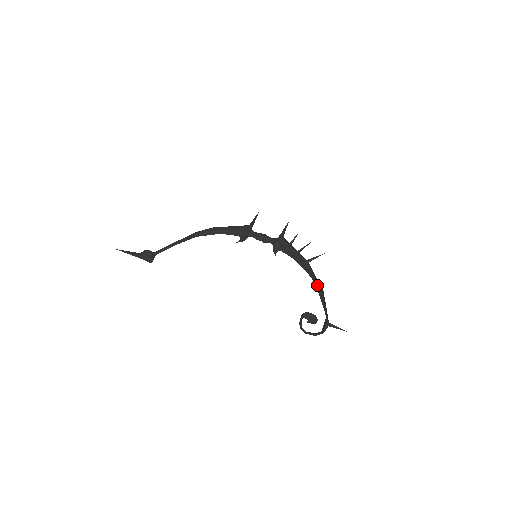
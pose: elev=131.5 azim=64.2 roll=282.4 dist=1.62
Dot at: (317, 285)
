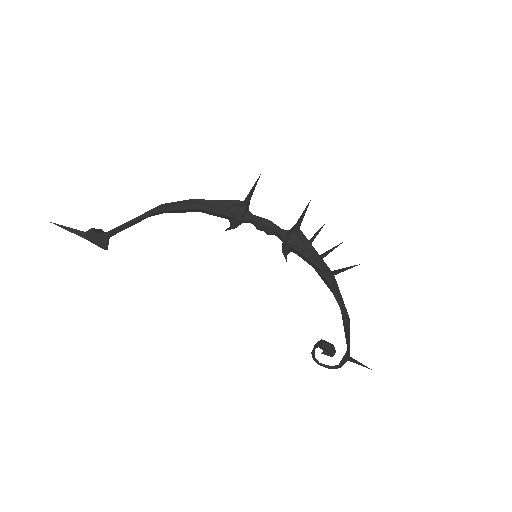
Dot at: (341, 313)
